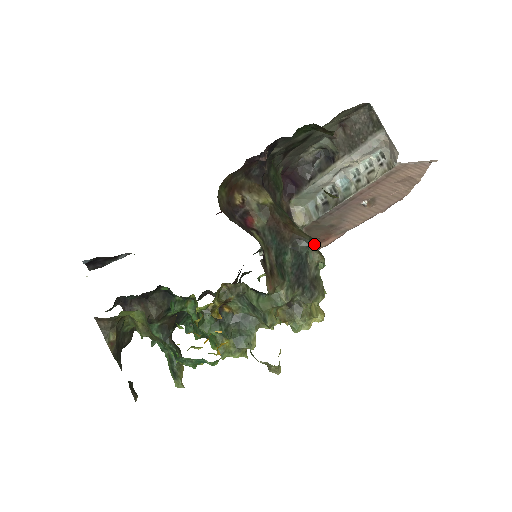
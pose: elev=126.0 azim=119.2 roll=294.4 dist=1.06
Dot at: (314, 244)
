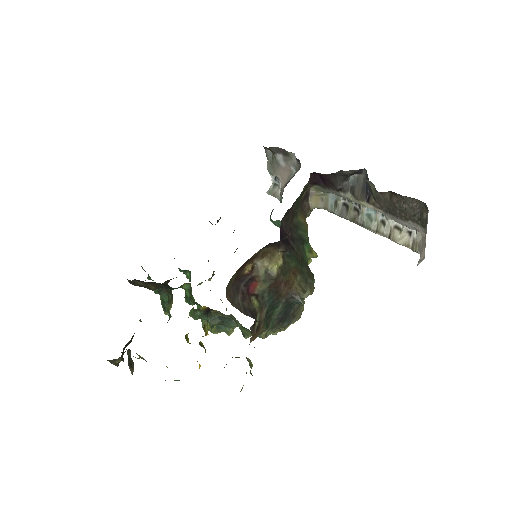
Dot at: occluded
